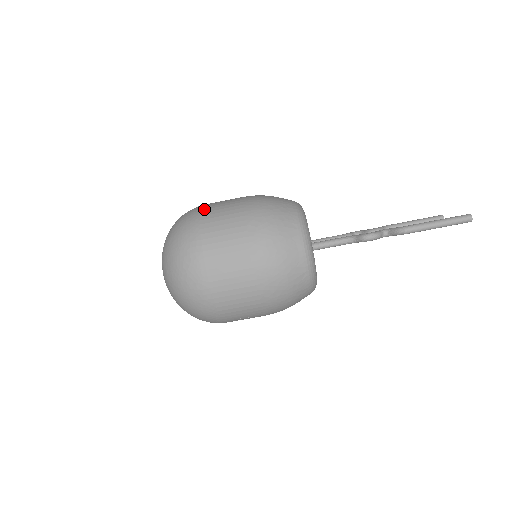
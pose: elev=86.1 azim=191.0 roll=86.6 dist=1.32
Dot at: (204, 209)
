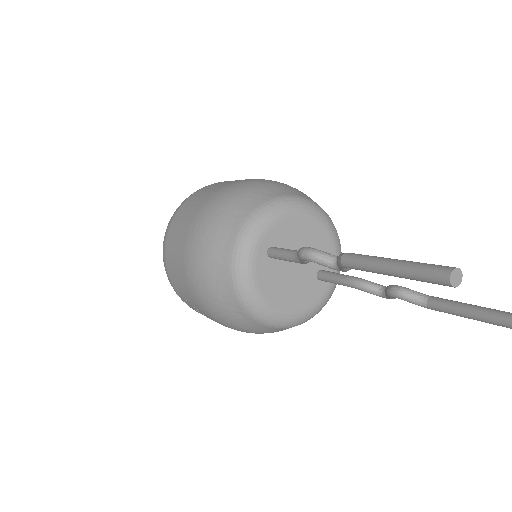
Dot at: occluded
